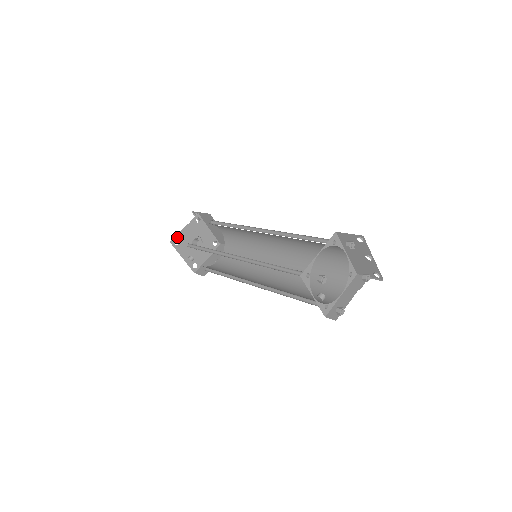
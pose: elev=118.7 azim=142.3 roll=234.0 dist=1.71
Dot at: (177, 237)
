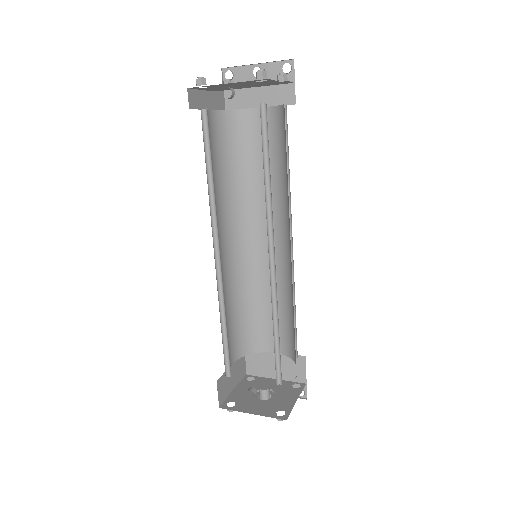
Dot at: (228, 401)
